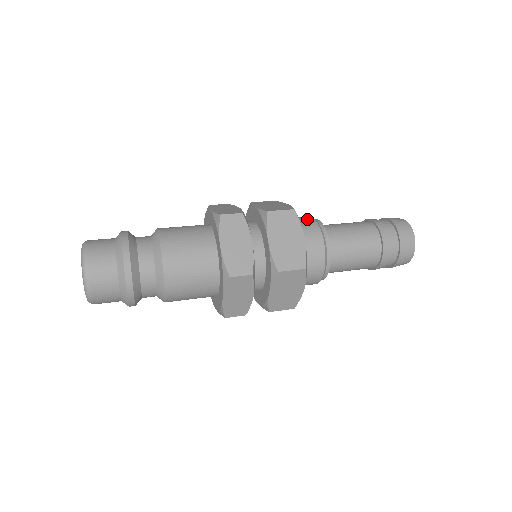
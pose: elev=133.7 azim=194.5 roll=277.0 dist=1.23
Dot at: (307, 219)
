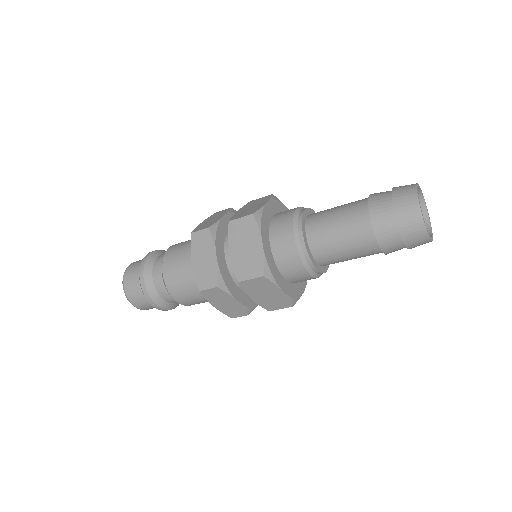
Dot at: (287, 214)
